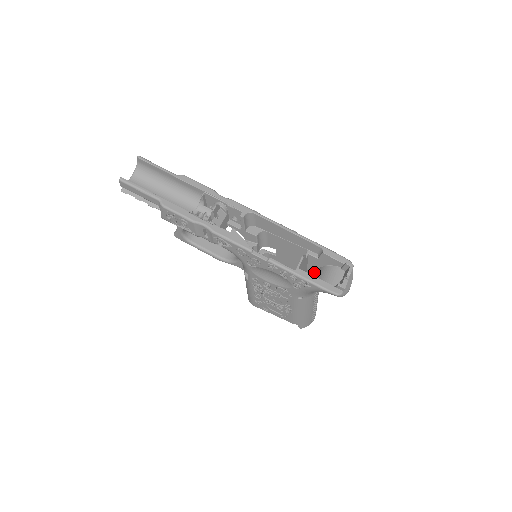
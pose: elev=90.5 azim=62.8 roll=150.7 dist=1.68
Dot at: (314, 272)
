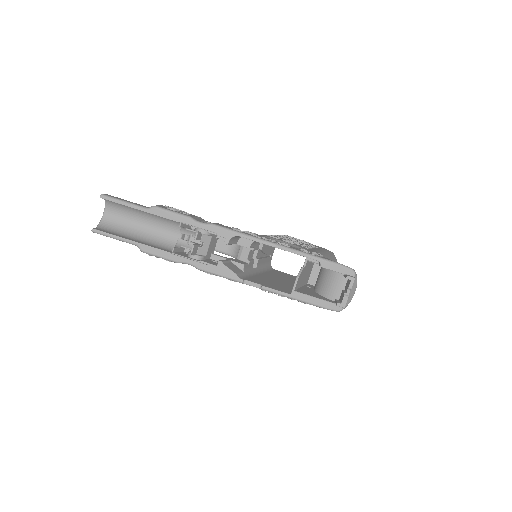
Dot at: occluded
